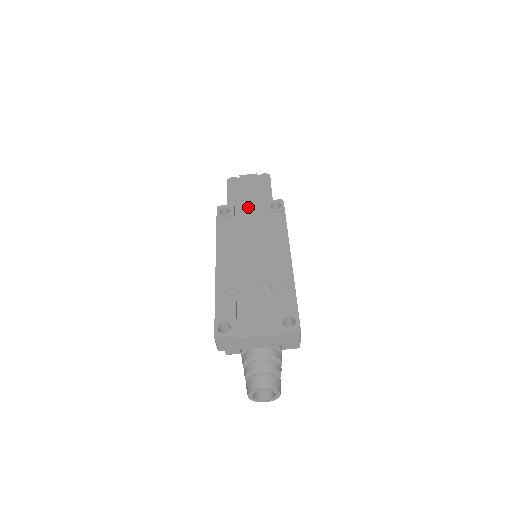
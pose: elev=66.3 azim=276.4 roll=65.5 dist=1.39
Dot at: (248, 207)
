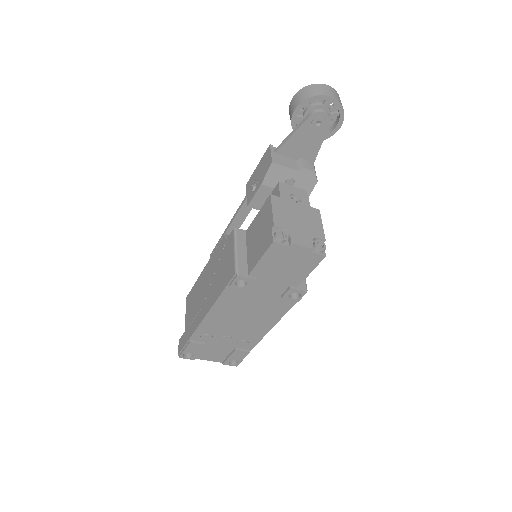
Dot at: (269, 284)
